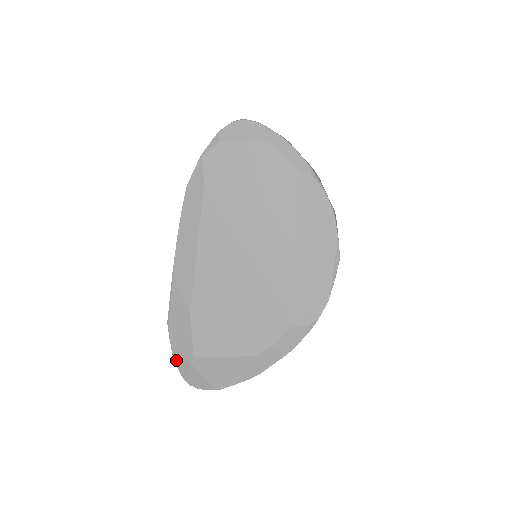
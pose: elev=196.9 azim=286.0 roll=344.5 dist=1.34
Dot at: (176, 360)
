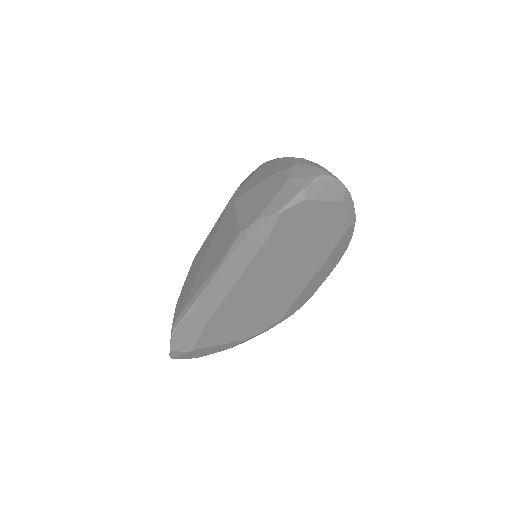
Dot at: (172, 351)
